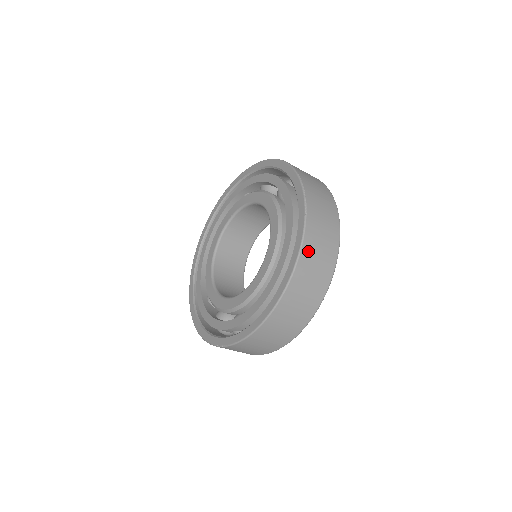
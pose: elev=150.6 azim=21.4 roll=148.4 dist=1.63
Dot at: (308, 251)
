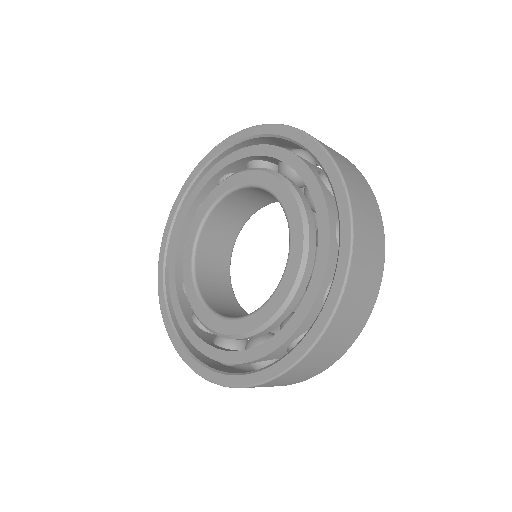
Dot at: (296, 371)
